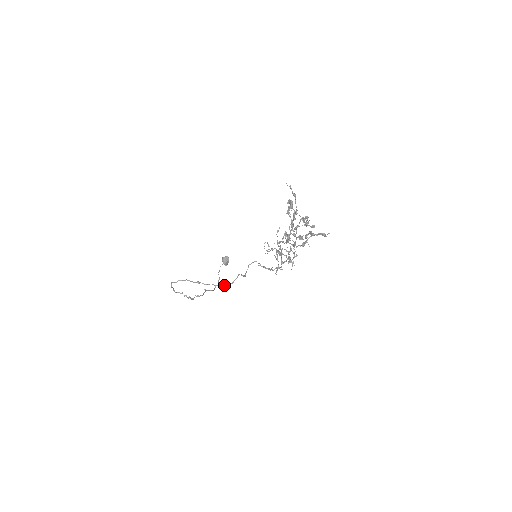
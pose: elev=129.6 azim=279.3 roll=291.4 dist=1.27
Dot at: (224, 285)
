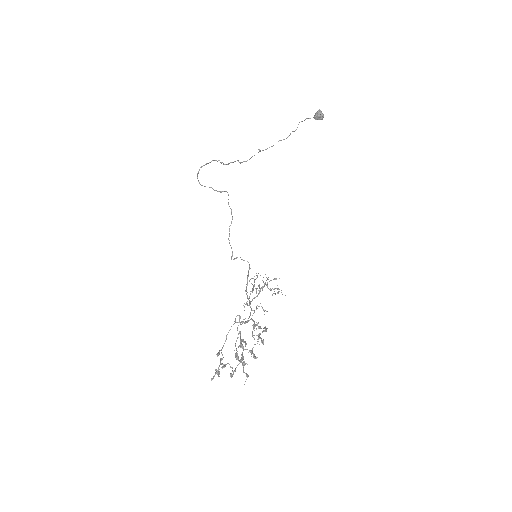
Dot at: (229, 228)
